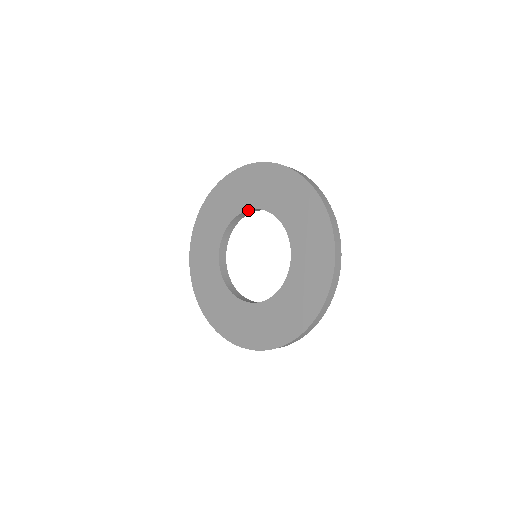
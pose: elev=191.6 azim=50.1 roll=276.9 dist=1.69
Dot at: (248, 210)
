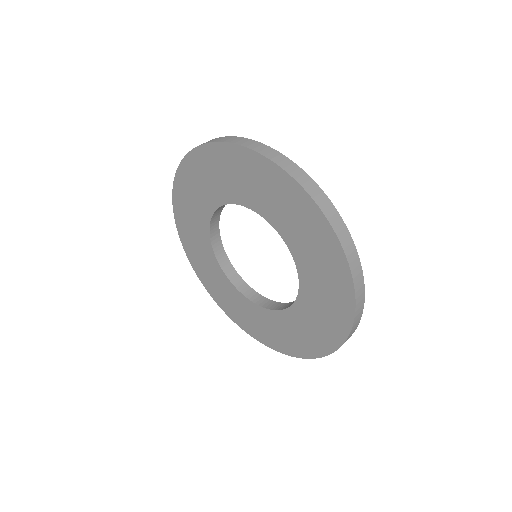
Dot at: (210, 232)
